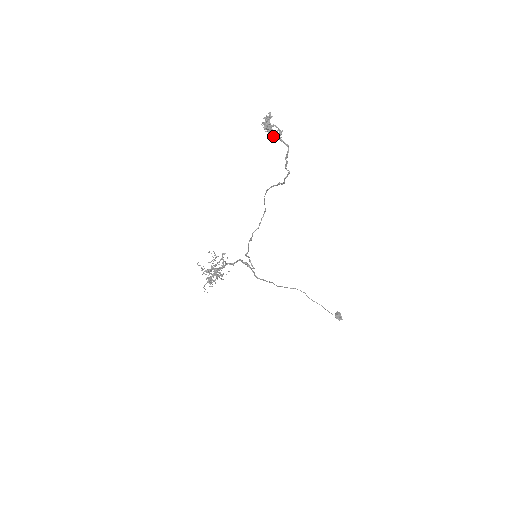
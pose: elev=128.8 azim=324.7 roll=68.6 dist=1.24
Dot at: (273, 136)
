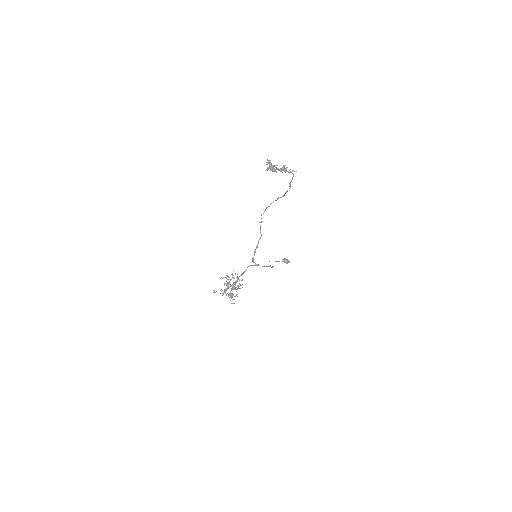
Dot at: (282, 172)
